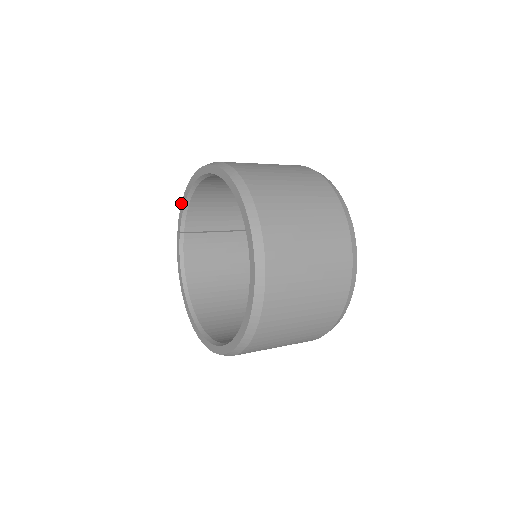
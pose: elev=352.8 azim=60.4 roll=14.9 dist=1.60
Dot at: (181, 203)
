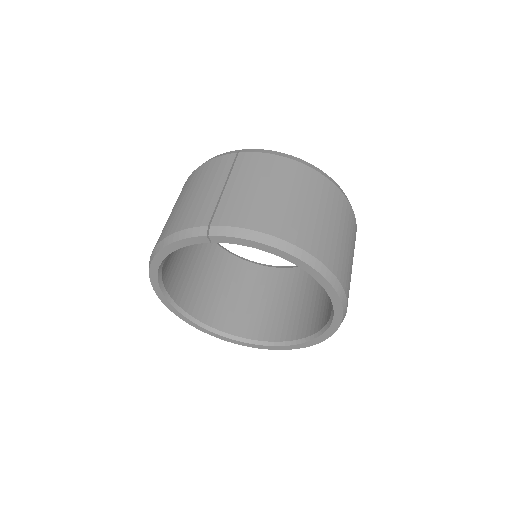
Dot at: (249, 240)
